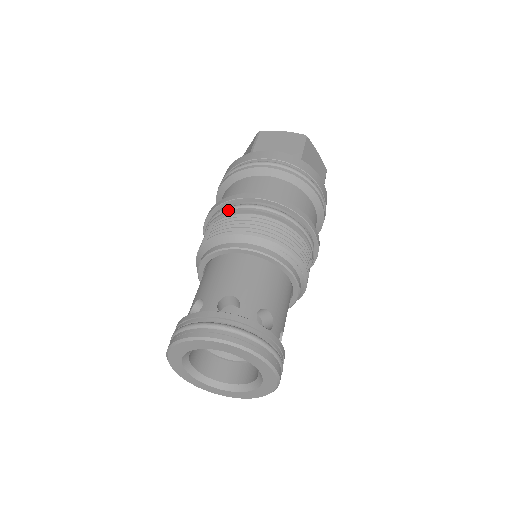
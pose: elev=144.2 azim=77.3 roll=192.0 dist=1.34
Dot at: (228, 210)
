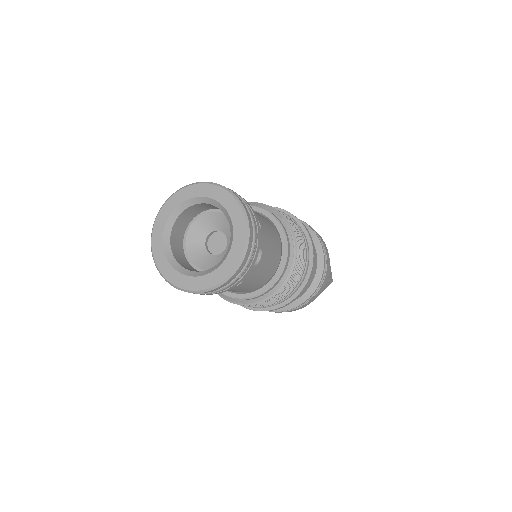
Dot at: occluded
